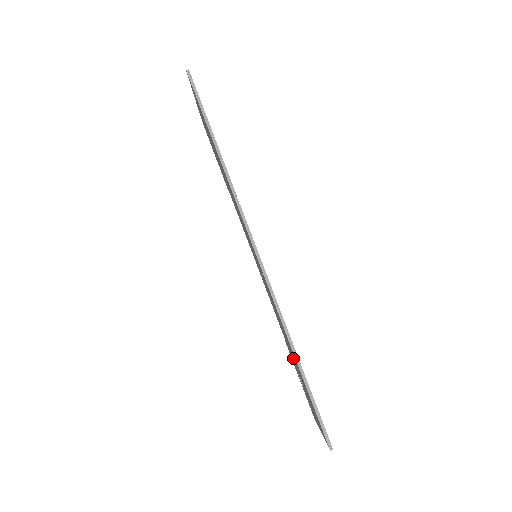
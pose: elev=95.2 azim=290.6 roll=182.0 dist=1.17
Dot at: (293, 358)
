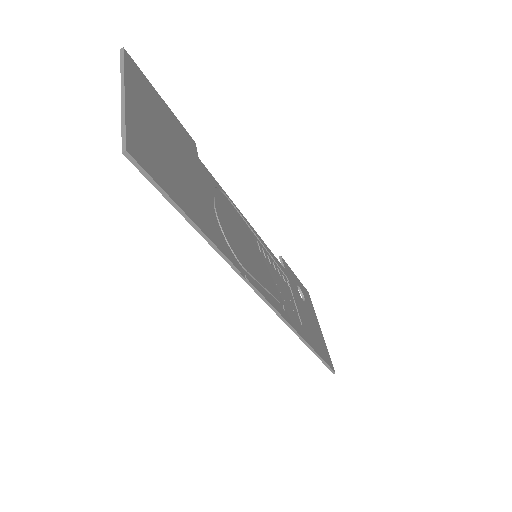
Dot at: occluded
